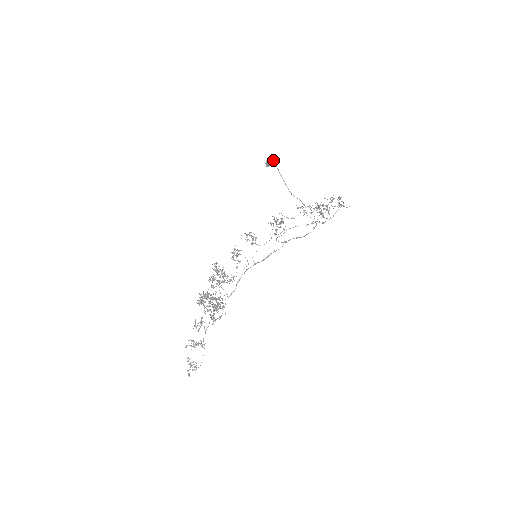
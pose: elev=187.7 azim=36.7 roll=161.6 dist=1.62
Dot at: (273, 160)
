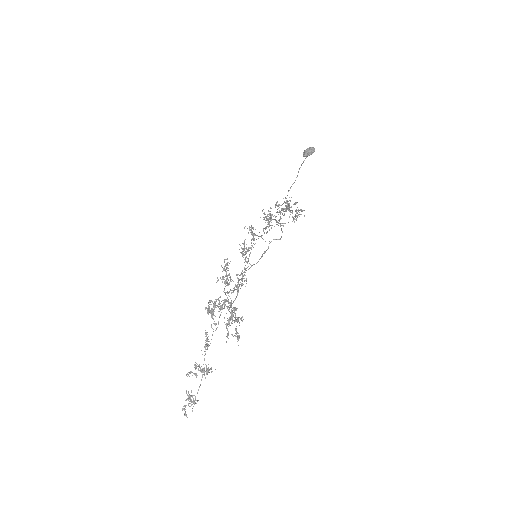
Dot at: occluded
